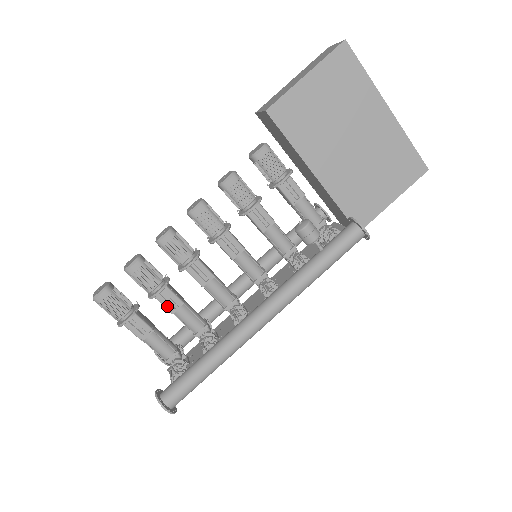
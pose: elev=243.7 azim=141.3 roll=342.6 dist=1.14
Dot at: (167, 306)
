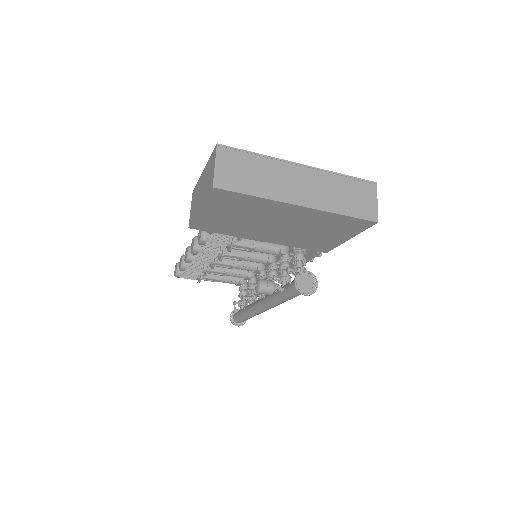
Dot at: occluded
